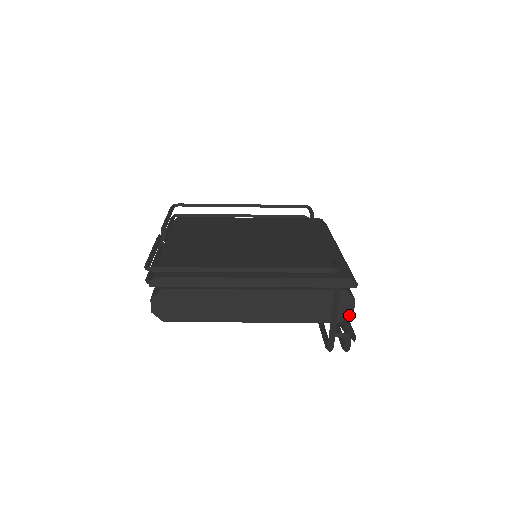
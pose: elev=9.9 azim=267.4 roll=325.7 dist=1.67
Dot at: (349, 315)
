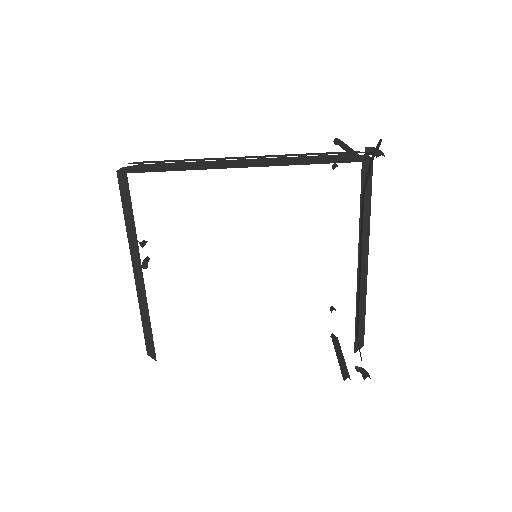
Dot at: (368, 160)
